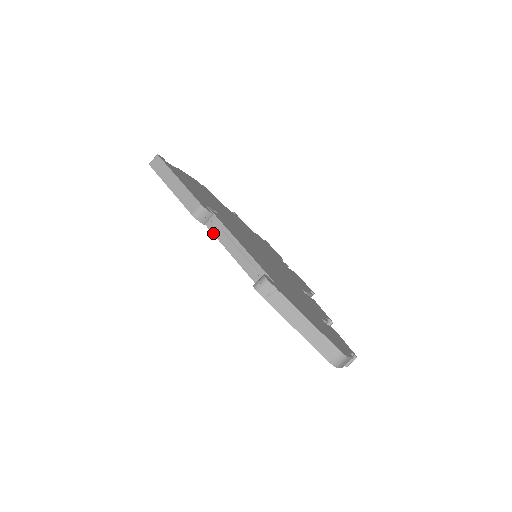
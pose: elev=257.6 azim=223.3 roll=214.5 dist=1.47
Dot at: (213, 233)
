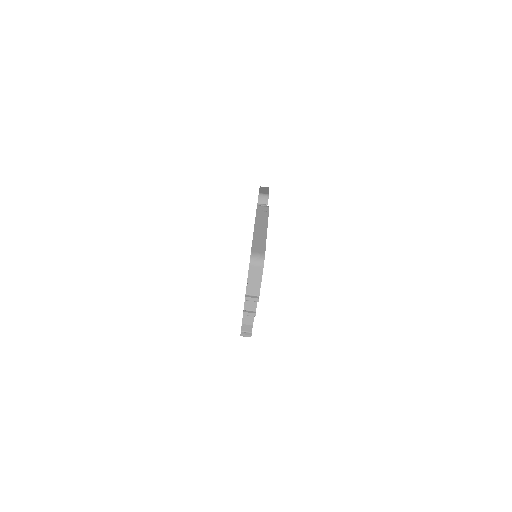
Dot at: occluded
